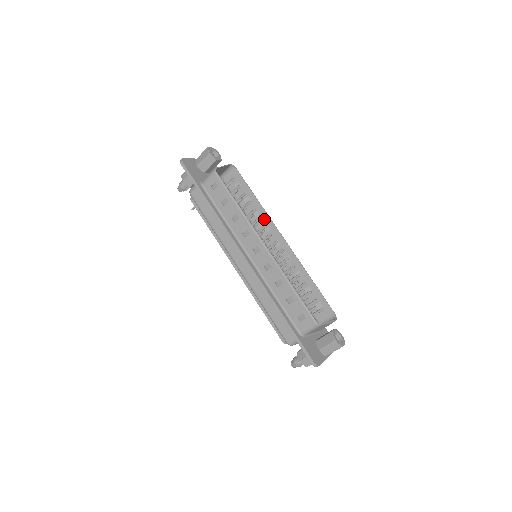
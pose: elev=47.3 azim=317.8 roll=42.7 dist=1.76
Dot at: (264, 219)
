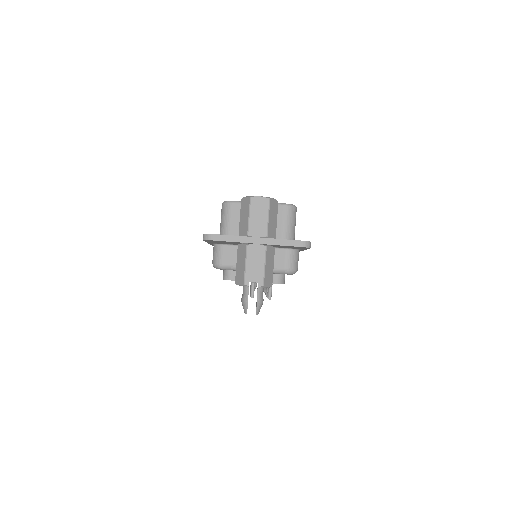
Dot at: occluded
